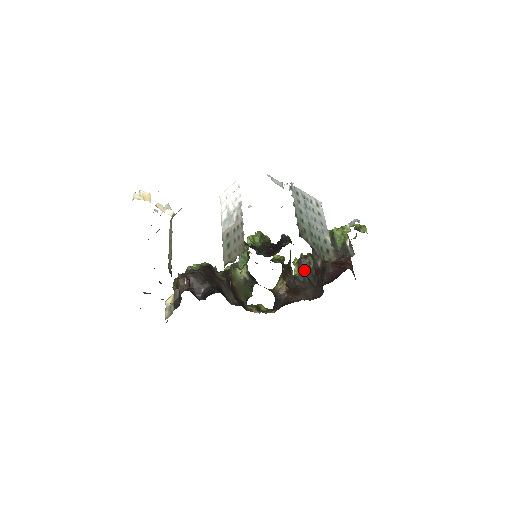
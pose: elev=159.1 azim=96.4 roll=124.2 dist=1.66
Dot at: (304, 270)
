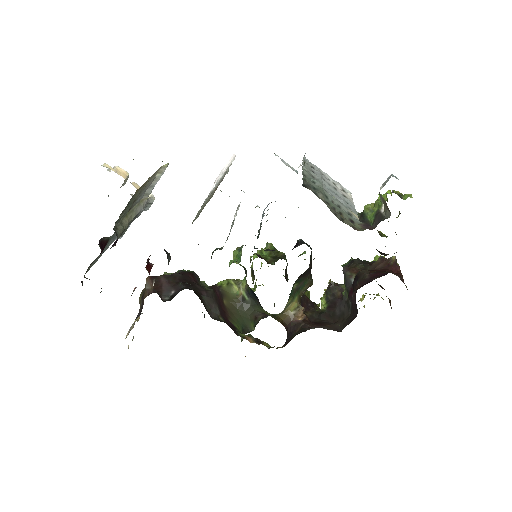
Dot at: (334, 301)
